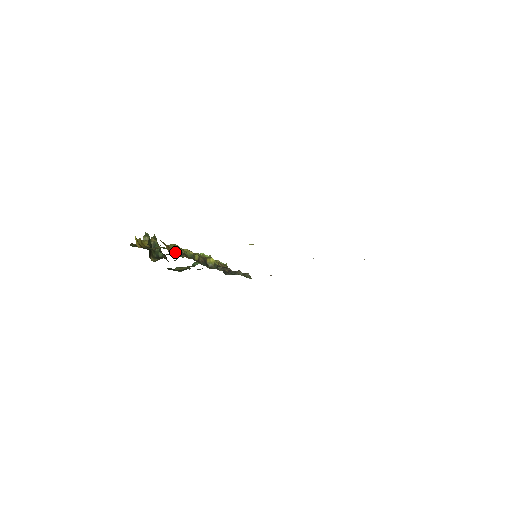
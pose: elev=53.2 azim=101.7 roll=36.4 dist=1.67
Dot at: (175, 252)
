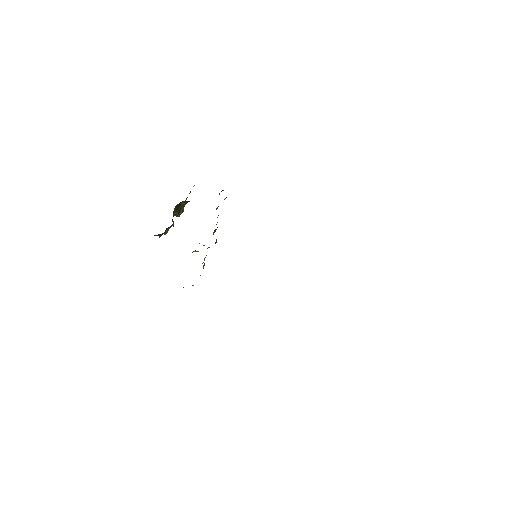
Dot at: occluded
